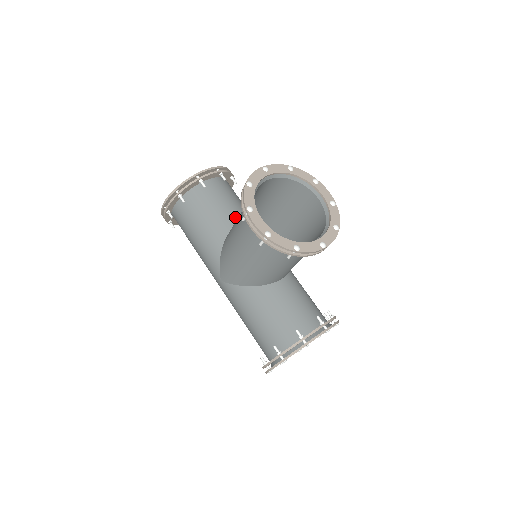
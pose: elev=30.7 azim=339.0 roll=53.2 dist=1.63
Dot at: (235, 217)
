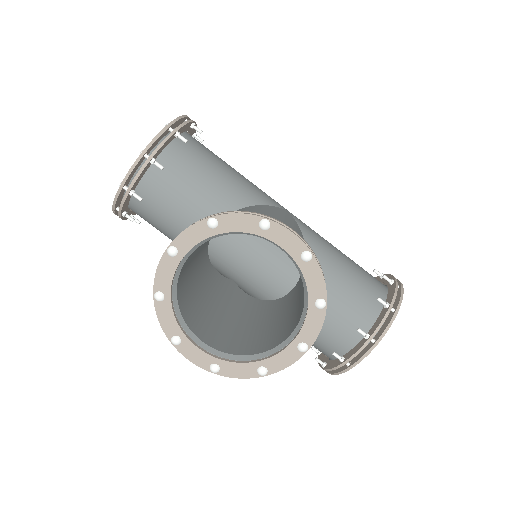
Dot at: occluded
